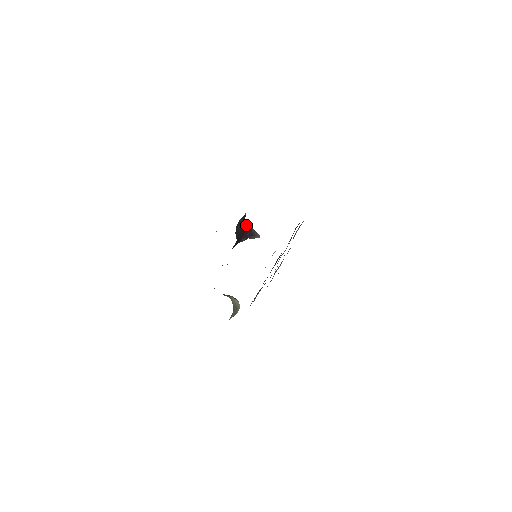
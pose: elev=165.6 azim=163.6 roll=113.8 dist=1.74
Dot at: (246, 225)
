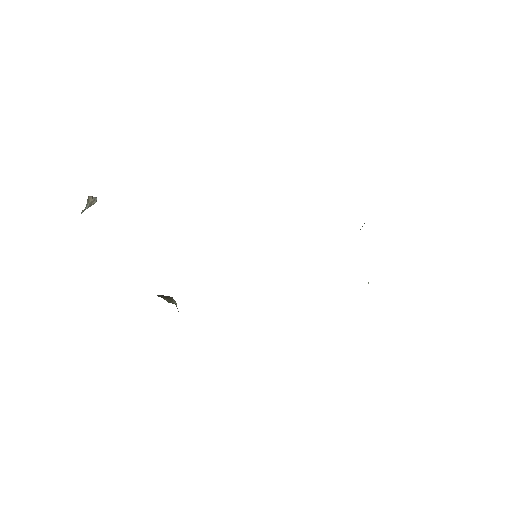
Dot at: occluded
